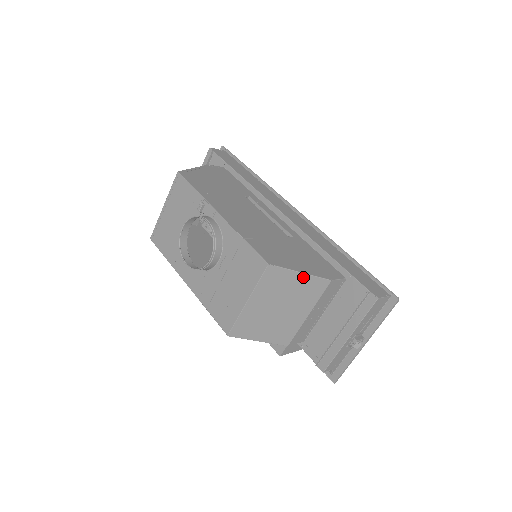
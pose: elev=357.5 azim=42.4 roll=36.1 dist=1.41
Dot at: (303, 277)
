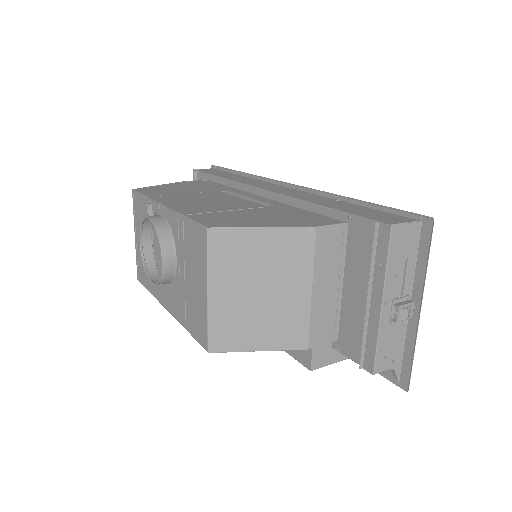
Dot at: (269, 233)
